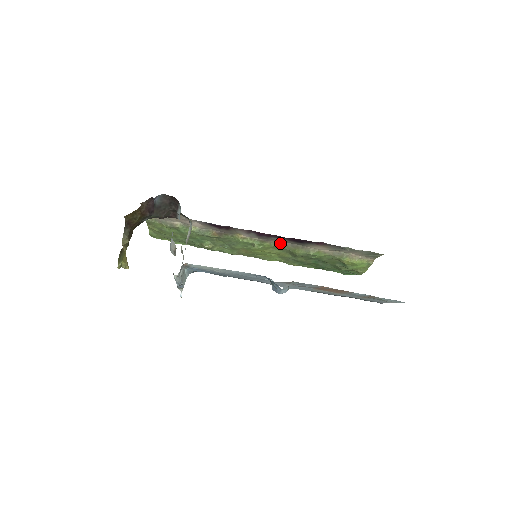
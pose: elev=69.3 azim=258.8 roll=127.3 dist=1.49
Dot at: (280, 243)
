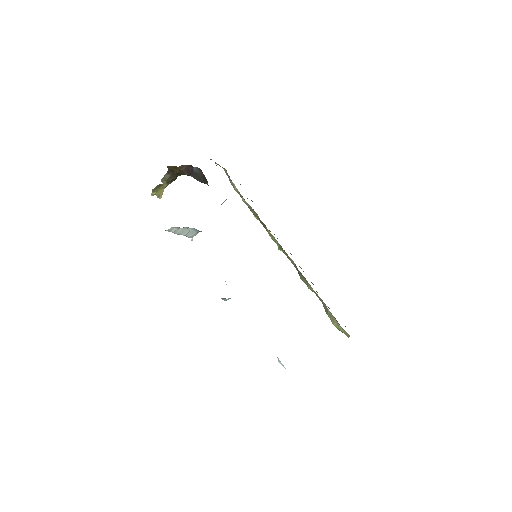
Dot at: (292, 260)
